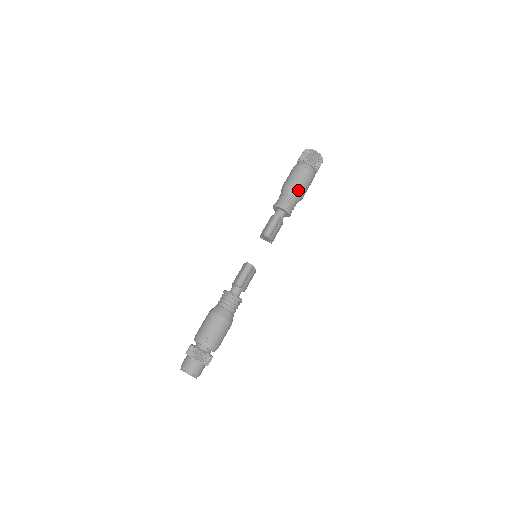
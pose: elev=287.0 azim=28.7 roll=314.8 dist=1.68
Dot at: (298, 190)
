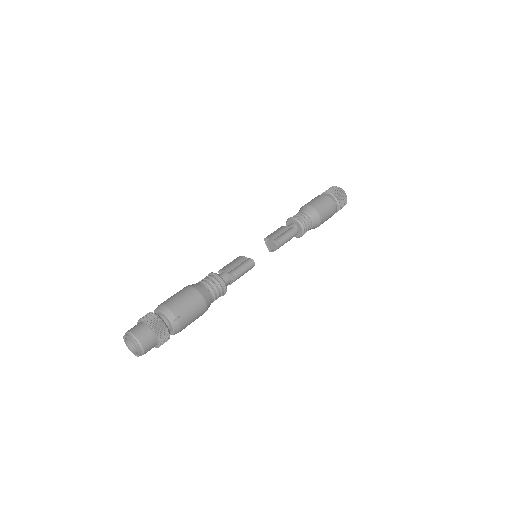
Dot at: (321, 220)
